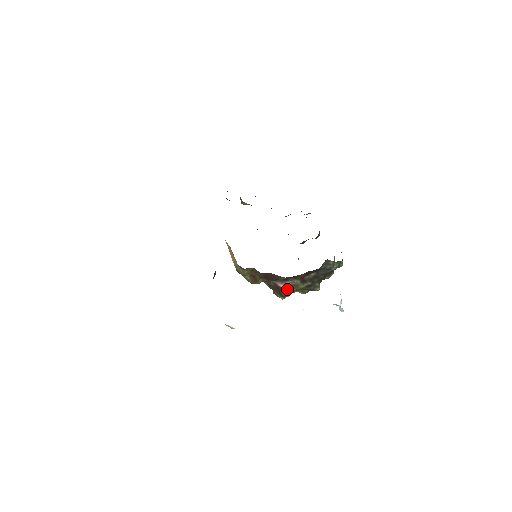
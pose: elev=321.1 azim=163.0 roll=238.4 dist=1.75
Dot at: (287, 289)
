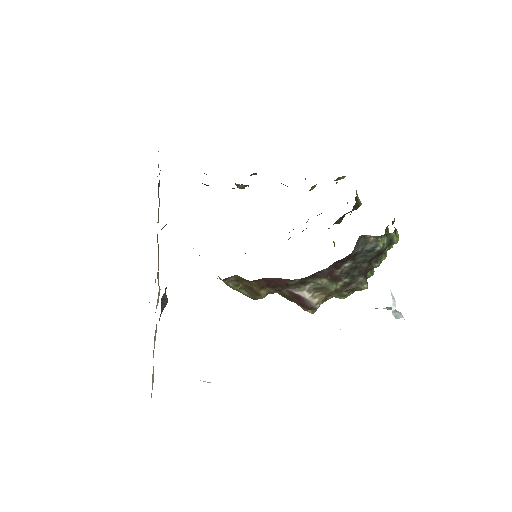
Dot at: (311, 297)
